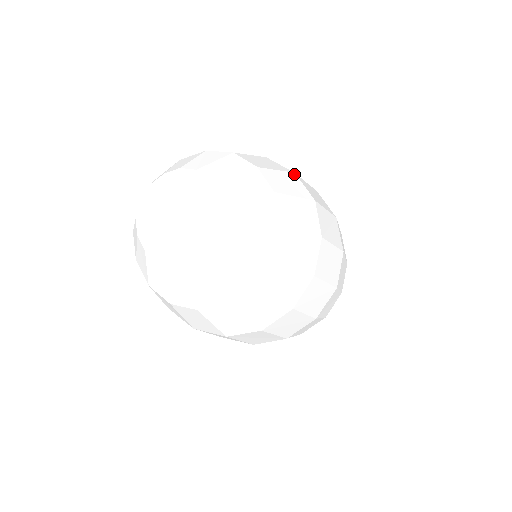
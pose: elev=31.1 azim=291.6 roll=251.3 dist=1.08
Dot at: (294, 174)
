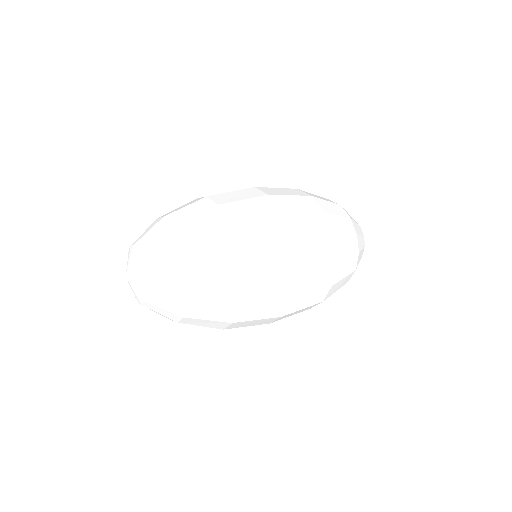
Dot at: (227, 226)
